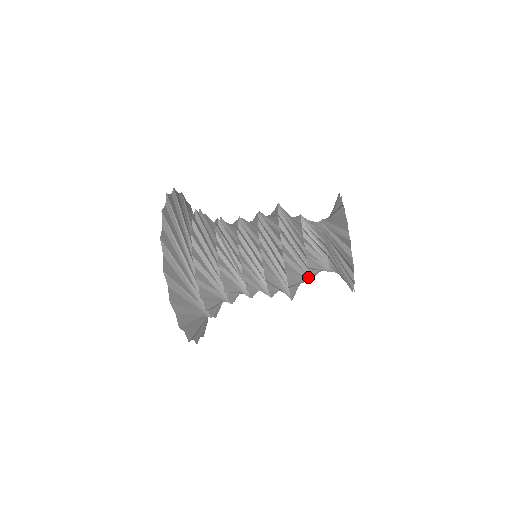
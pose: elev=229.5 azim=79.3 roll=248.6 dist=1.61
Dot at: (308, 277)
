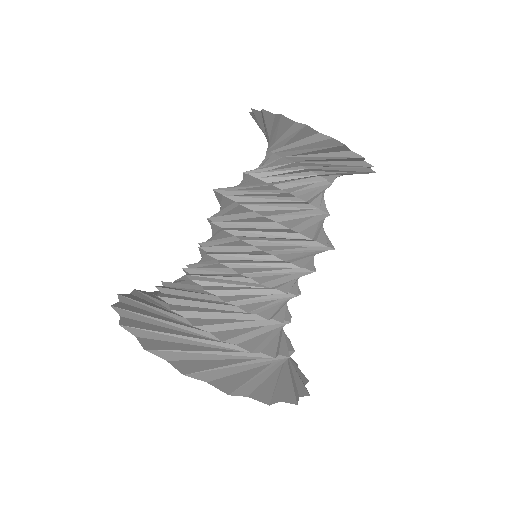
Dot at: (319, 211)
